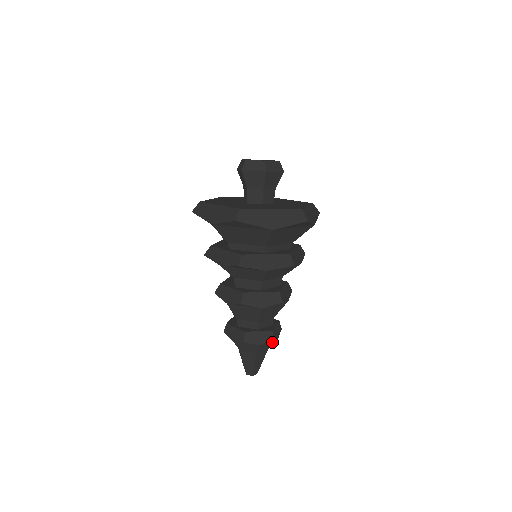
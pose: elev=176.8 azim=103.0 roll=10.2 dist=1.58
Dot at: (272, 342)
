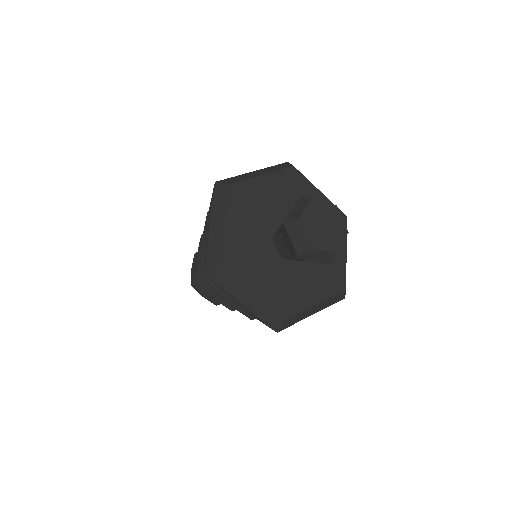
Dot at: occluded
